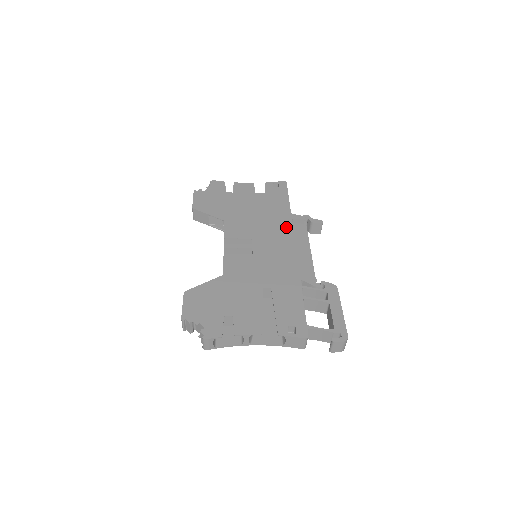
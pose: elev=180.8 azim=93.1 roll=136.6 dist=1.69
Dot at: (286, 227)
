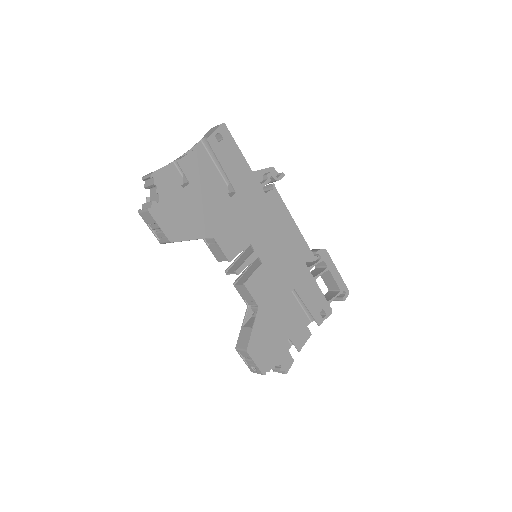
Dot at: (265, 205)
